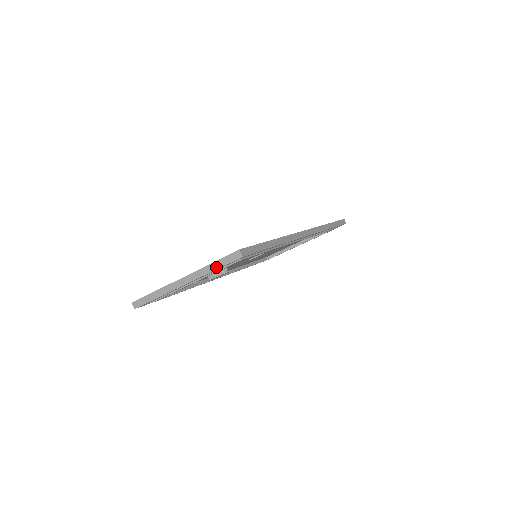
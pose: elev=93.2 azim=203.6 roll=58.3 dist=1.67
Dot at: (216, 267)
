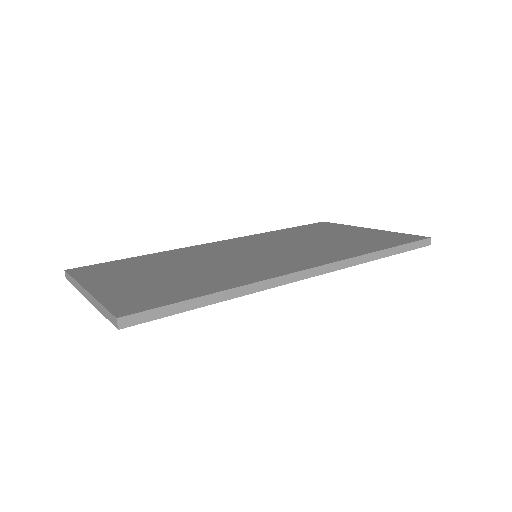
Dot at: (103, 312)
